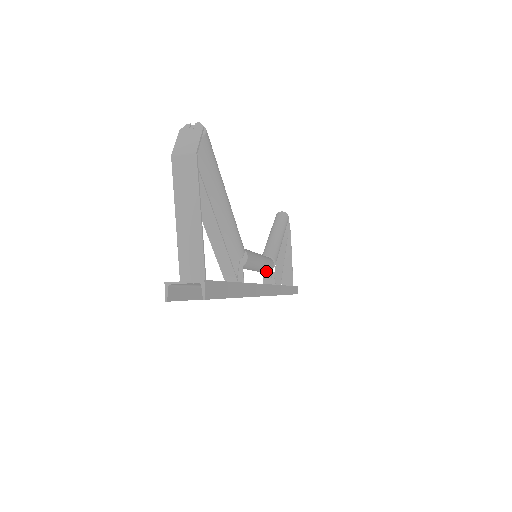
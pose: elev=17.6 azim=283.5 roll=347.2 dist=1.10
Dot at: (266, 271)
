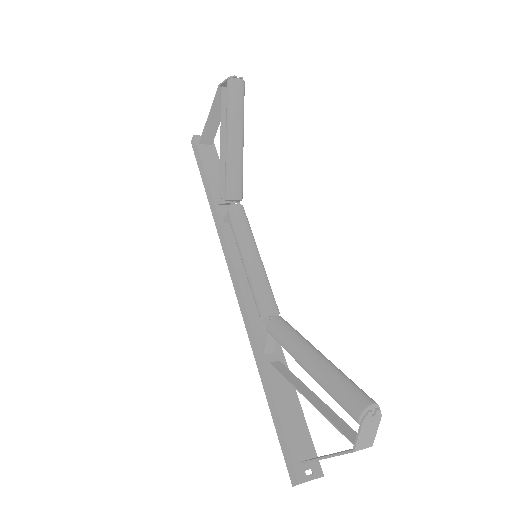
Dot at: occluded
